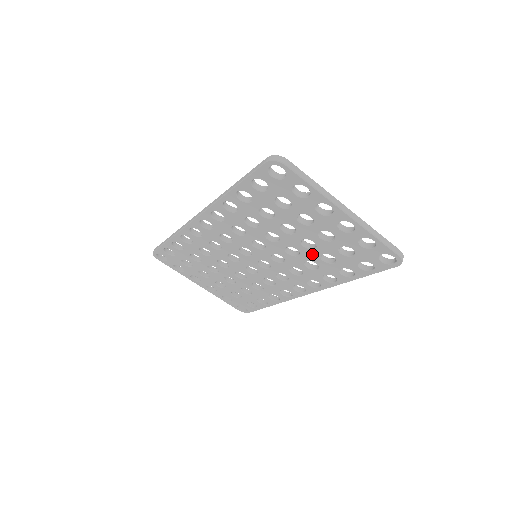
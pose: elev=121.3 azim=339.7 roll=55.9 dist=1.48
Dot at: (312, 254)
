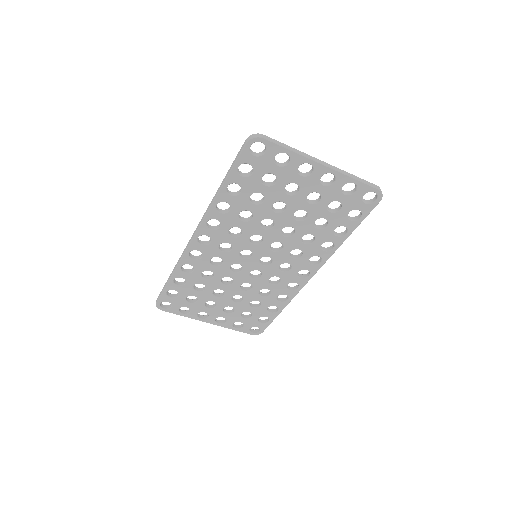
Dot at: (306, 226)
